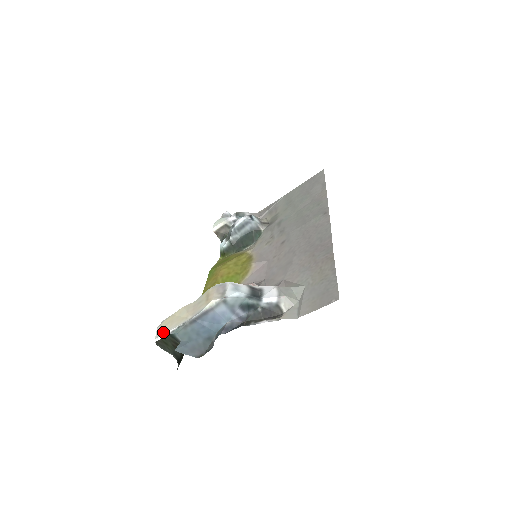
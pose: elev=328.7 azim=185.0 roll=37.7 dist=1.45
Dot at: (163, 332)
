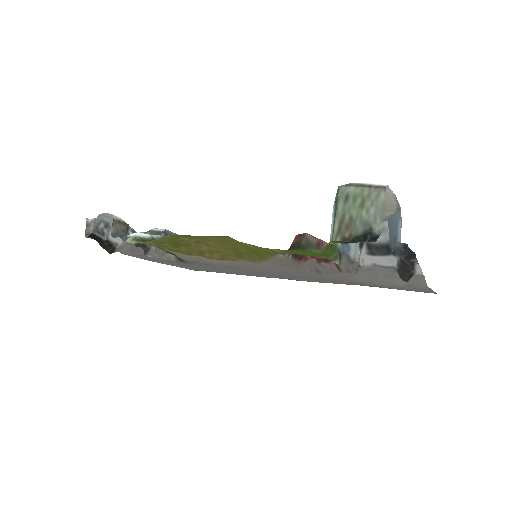
Dot at: occluded
